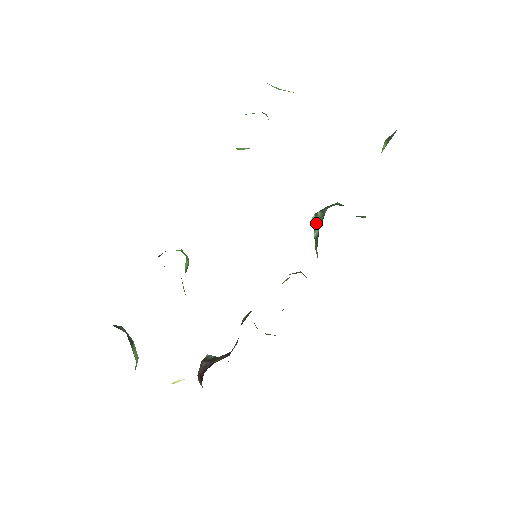
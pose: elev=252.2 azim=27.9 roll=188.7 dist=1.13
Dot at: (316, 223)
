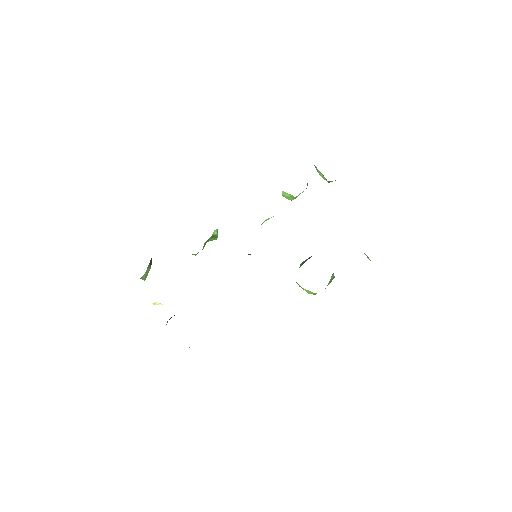
Dot at: (303, 263)
